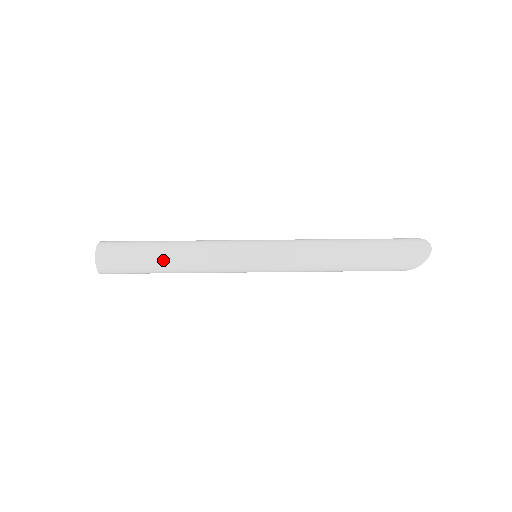
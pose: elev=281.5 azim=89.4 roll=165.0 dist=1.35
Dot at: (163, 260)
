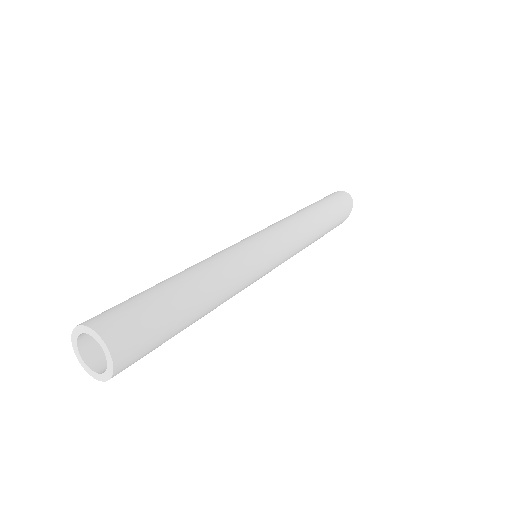
Dot at: (193, 294)
